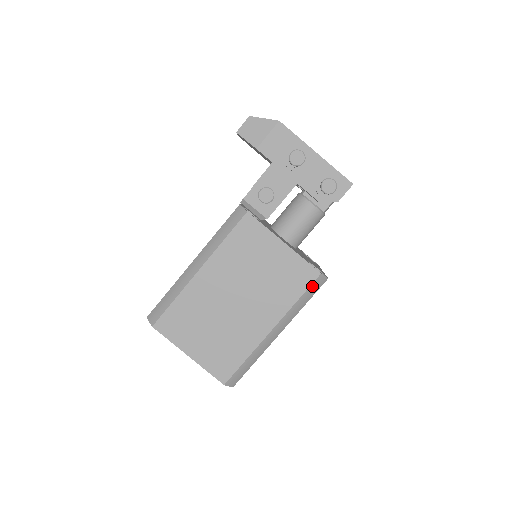
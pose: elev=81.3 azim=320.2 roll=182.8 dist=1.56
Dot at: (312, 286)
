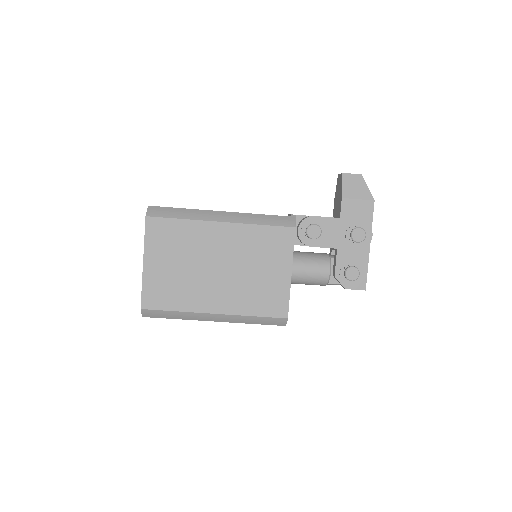
Dot at: (273, 319)
